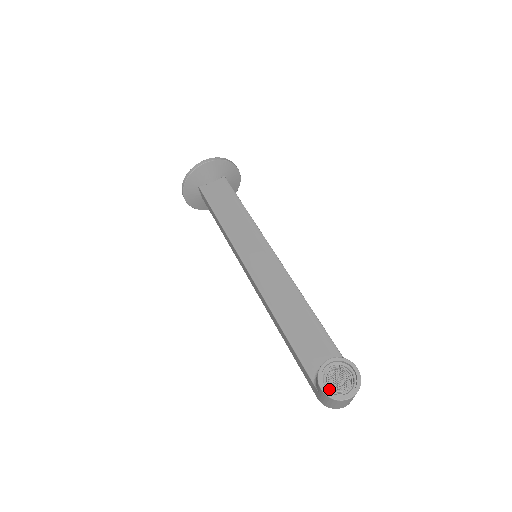
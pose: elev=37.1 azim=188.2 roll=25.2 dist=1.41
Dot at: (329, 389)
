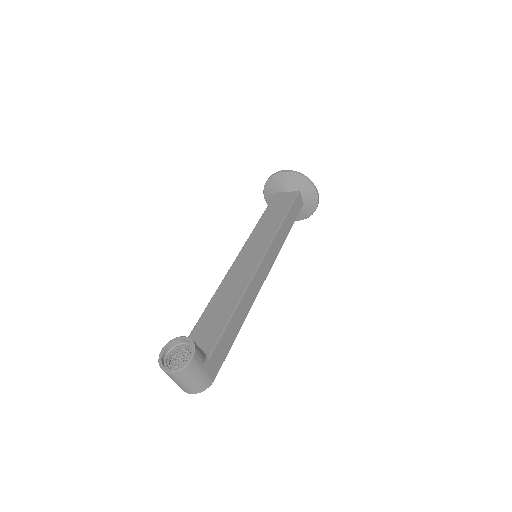
Dot at: (169, 359)
